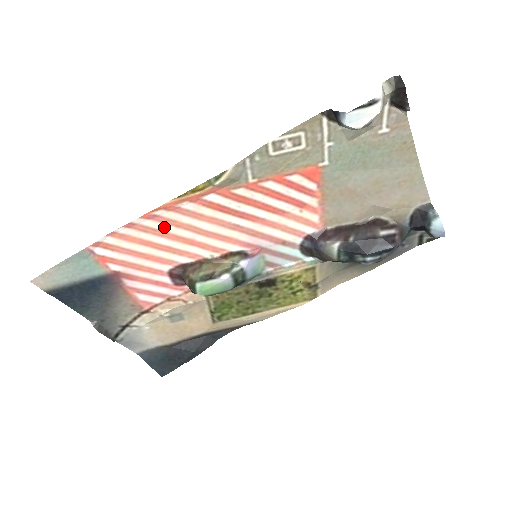
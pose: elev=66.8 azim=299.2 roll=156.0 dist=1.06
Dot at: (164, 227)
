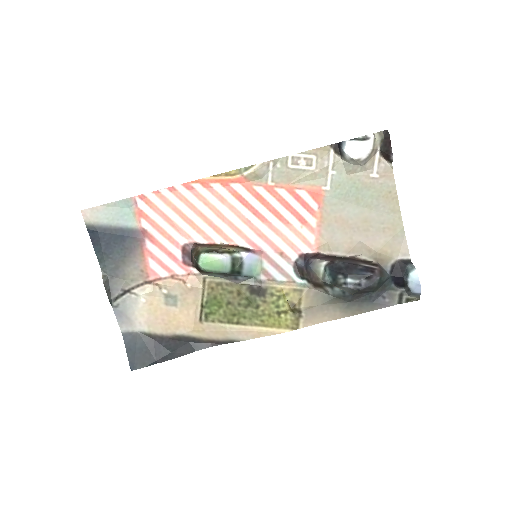
Dot at: (195, 201)
